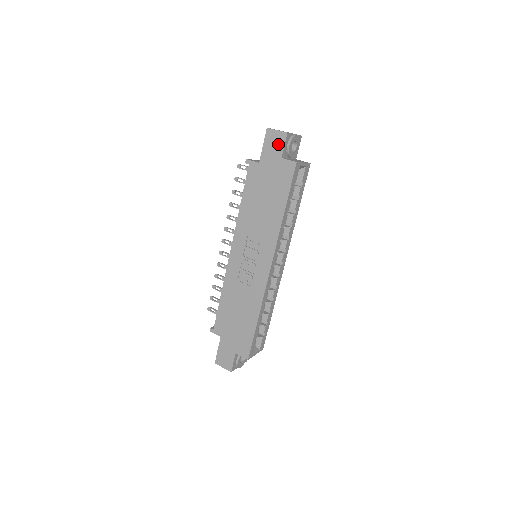
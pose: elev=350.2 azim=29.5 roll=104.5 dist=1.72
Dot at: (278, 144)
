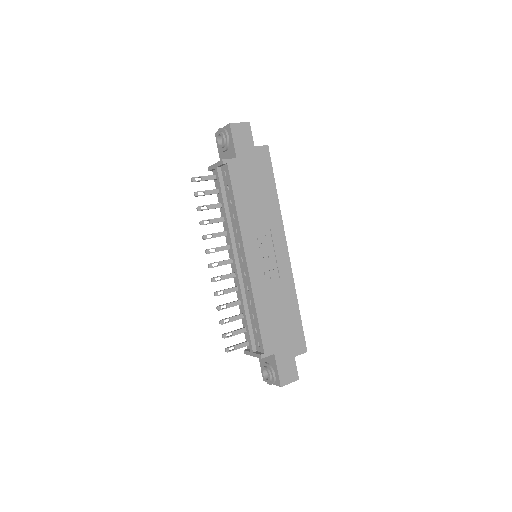
Dot at: (246, 135)
